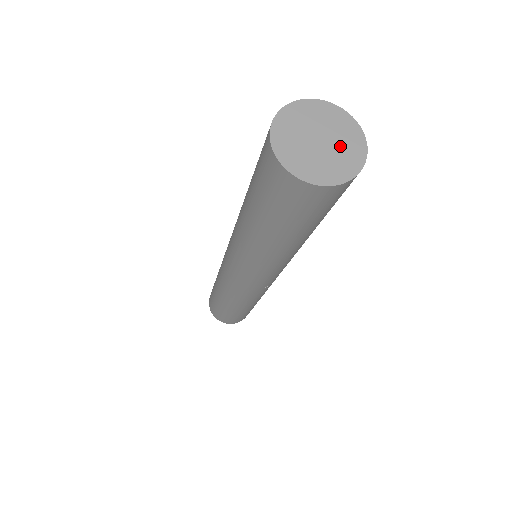
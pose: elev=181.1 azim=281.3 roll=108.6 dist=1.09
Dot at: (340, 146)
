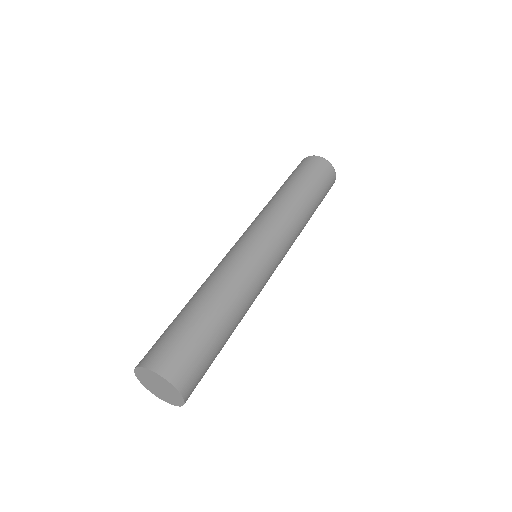
Dot at: (170, 394)
